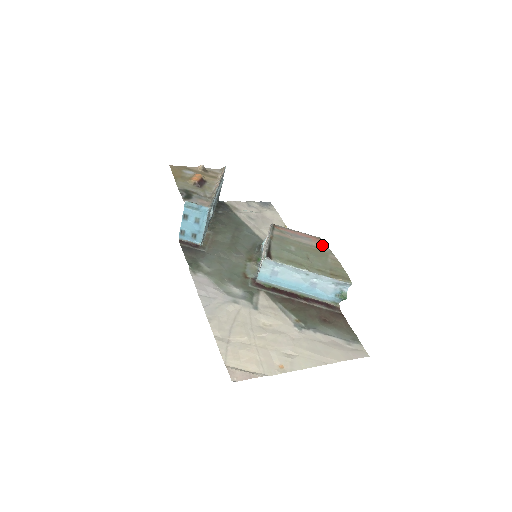
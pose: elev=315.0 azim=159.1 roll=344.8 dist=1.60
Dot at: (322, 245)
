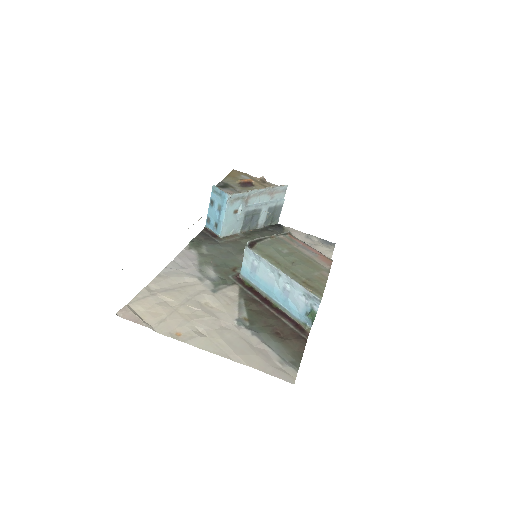
Dot at: (325, 263)
